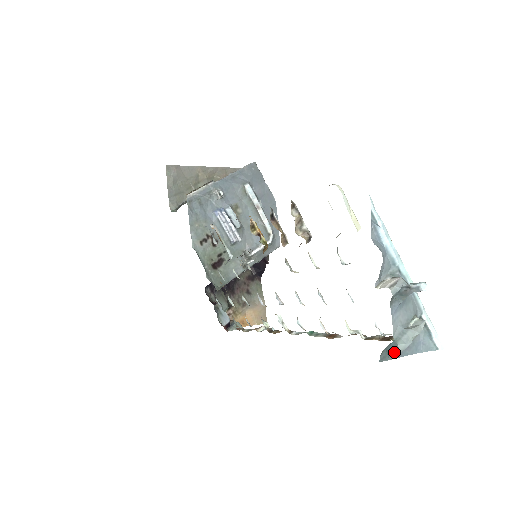
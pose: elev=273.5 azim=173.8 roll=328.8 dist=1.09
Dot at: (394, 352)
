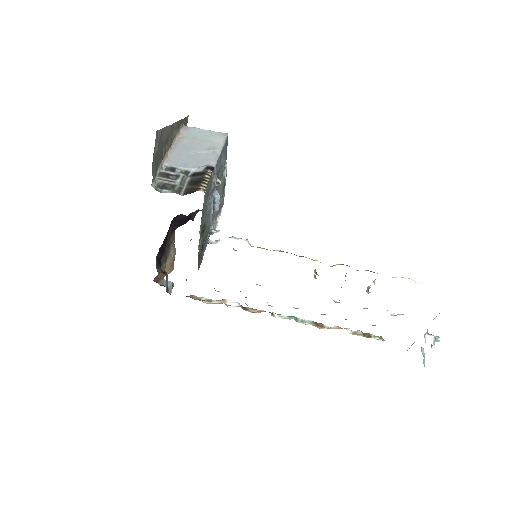
Dot at: occluded
